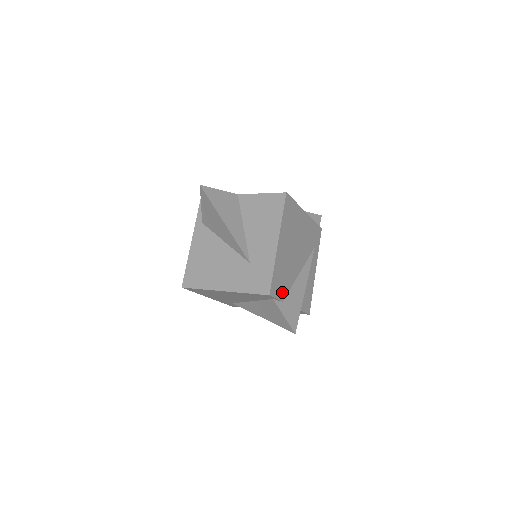
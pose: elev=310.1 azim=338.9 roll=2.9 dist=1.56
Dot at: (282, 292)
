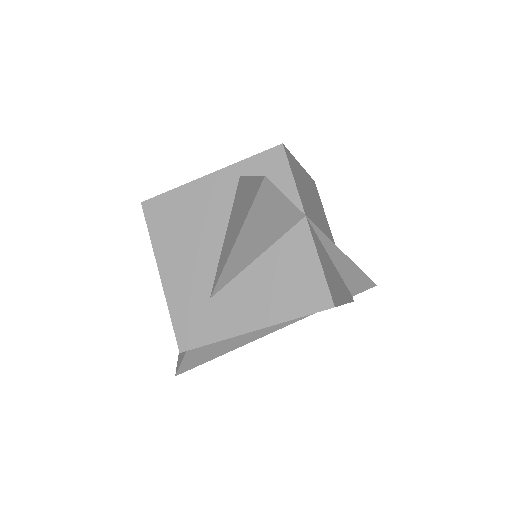
Dot at: occluded
